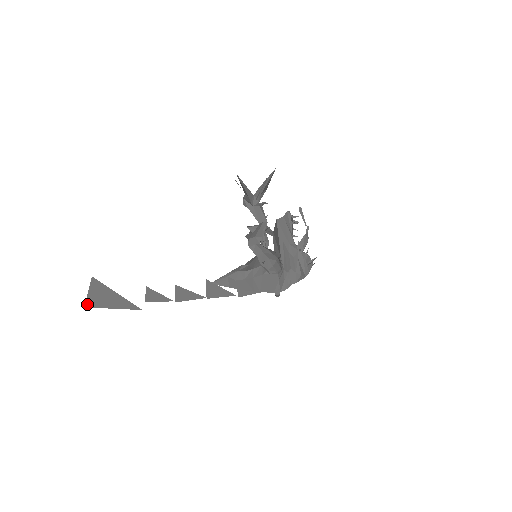
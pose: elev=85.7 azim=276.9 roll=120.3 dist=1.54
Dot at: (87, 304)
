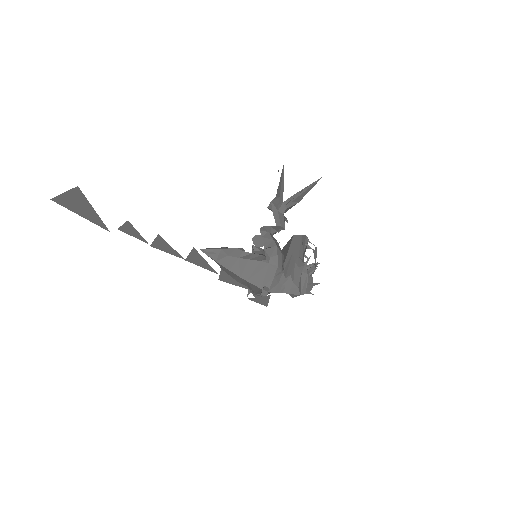
Dot at: (55, 199)
